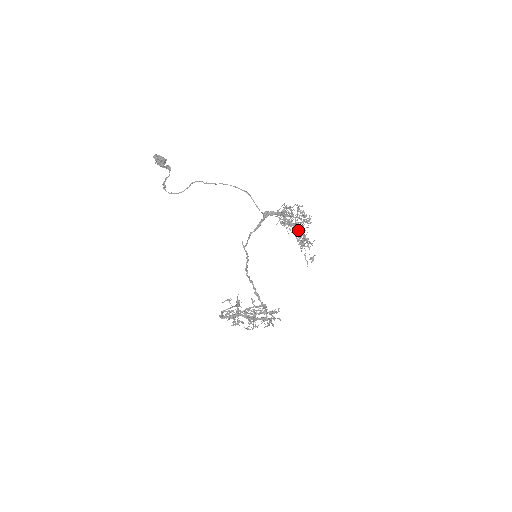
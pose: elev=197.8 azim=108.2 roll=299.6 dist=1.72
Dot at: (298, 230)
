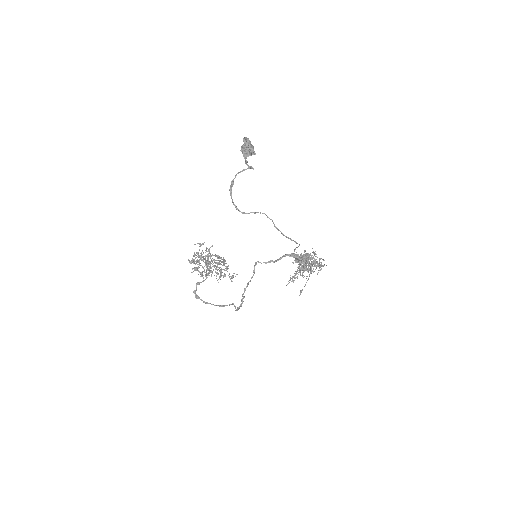
Dot at: occluded
